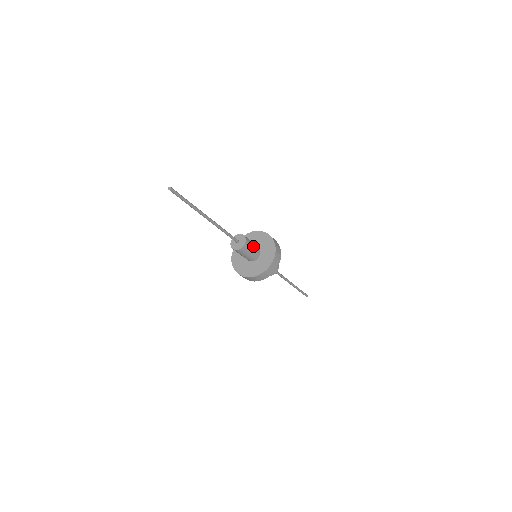
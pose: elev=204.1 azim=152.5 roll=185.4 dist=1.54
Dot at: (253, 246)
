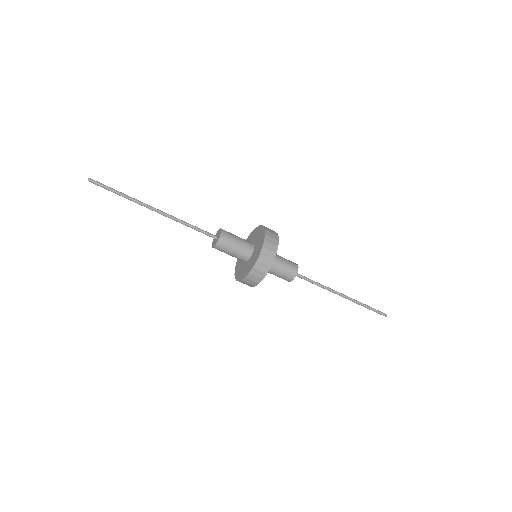
Dot at: (237, 237)
